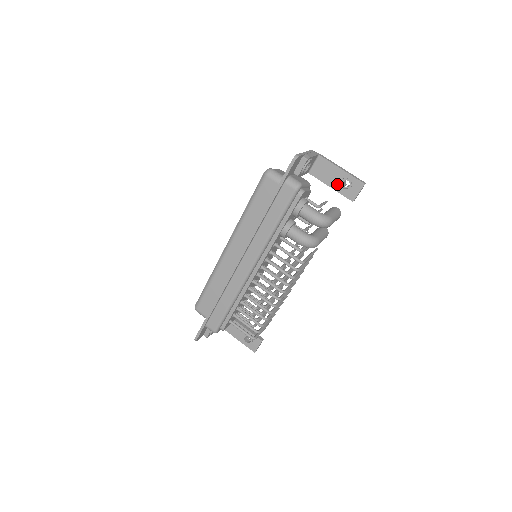
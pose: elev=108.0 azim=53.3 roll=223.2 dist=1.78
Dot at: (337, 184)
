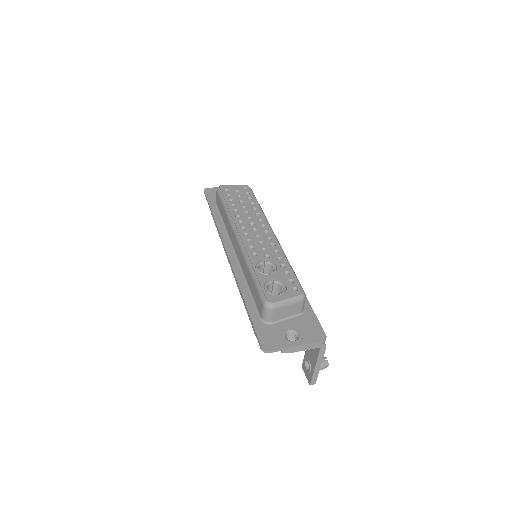
Dot at: (308, 357)
